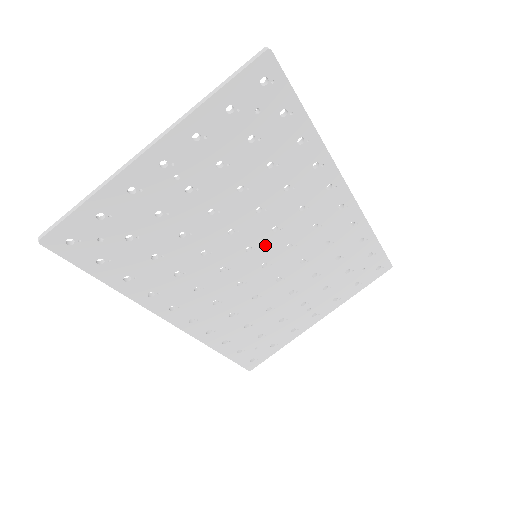
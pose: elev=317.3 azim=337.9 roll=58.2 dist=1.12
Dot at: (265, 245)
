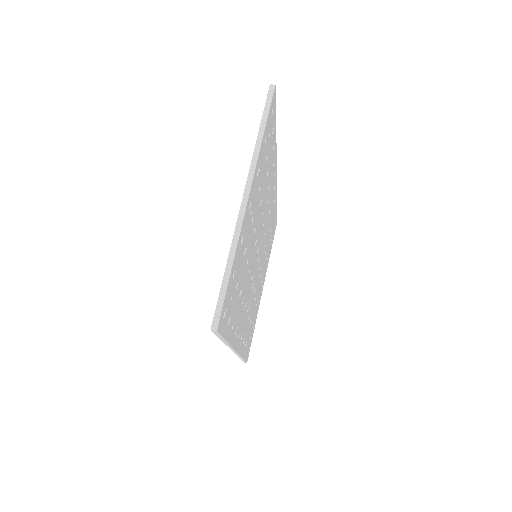
Dot at: (260, 243)
